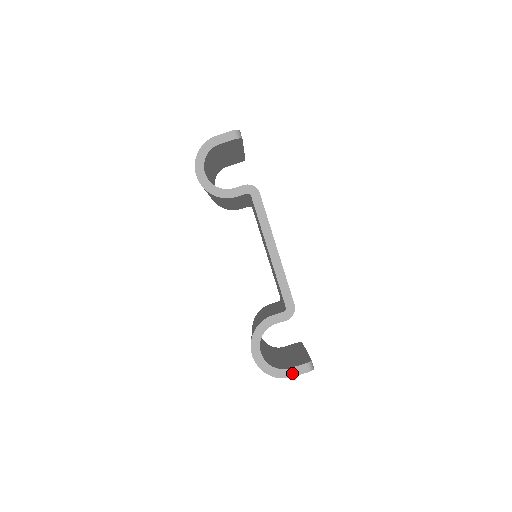
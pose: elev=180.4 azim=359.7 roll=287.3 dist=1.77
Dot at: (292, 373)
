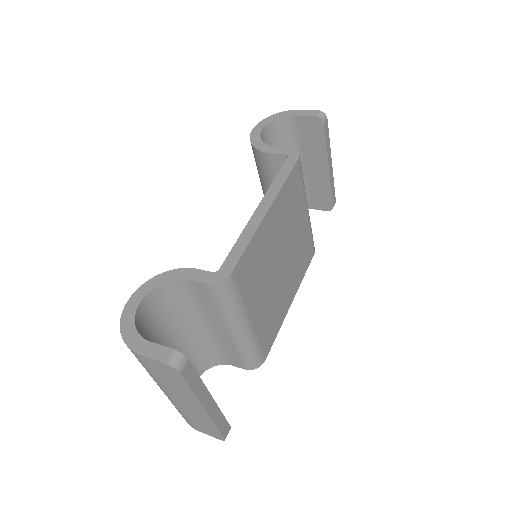
Dot at: (147, 350)
